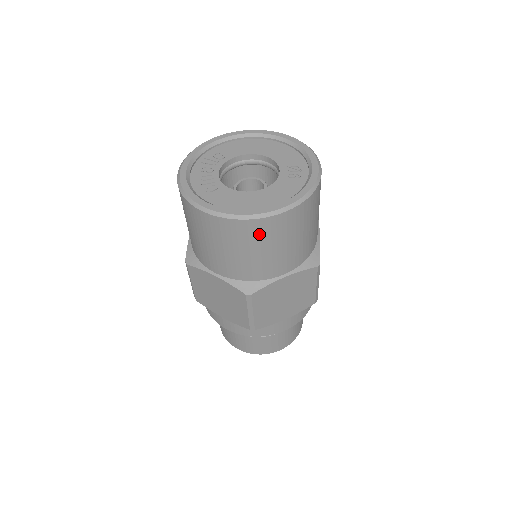
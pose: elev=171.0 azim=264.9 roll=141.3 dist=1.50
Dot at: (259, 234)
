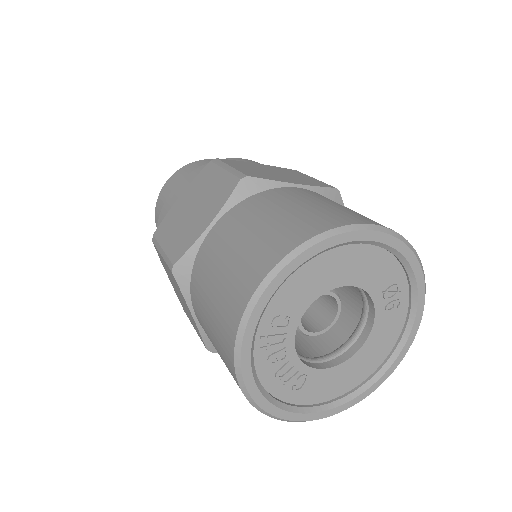
Dot at: occluded
